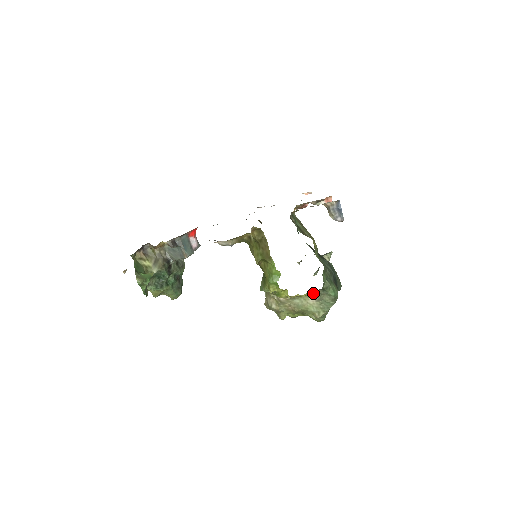
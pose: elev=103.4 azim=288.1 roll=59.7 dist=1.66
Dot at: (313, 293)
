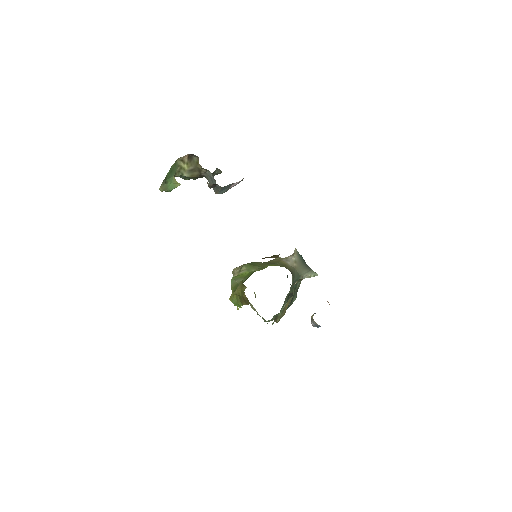
Dot at: occluded
